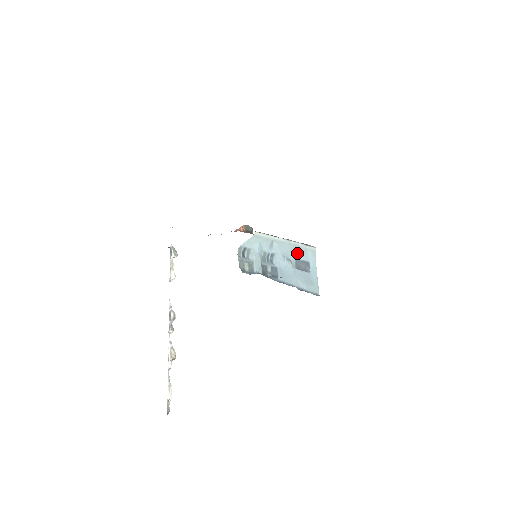
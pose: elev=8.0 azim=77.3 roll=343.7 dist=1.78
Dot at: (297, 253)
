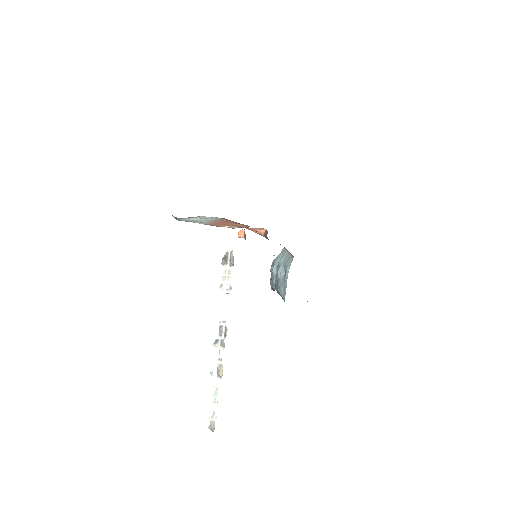
Dot at: (287, 263)
